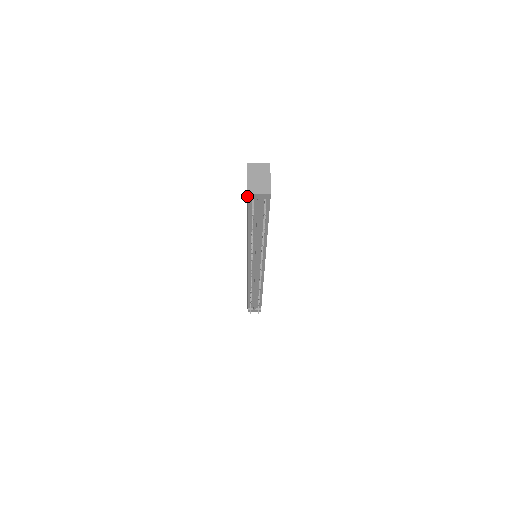
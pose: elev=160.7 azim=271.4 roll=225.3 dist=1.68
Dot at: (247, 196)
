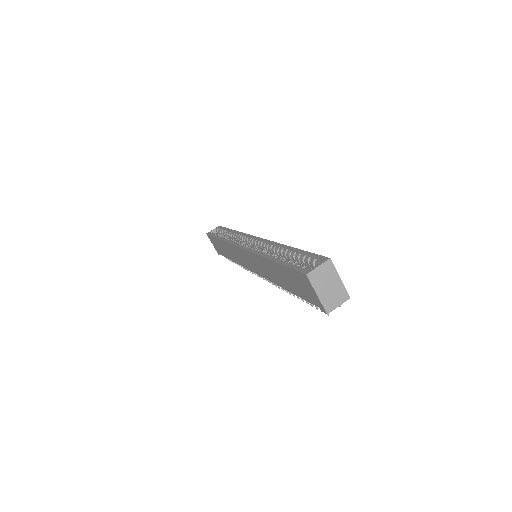
Dot at: occluded
